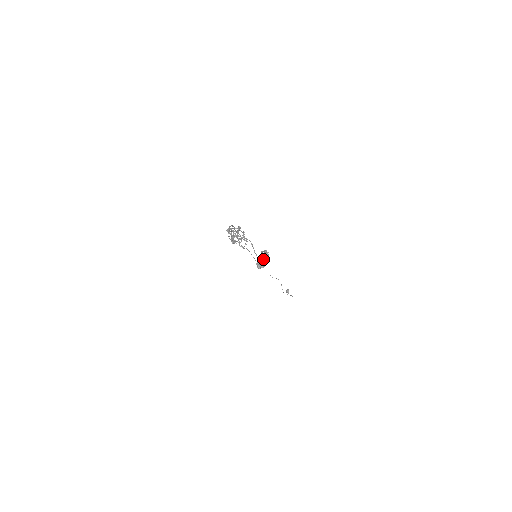
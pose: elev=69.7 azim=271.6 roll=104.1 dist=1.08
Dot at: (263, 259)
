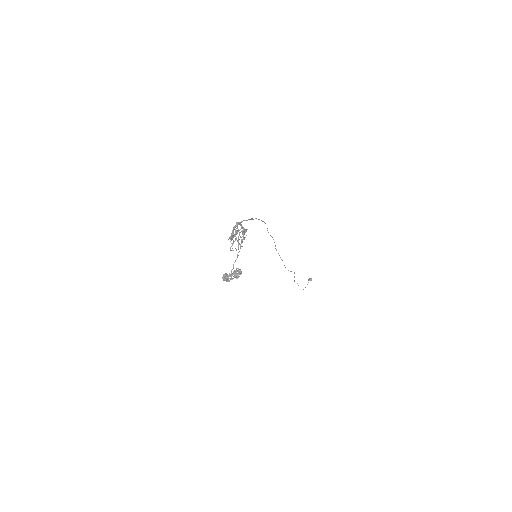
Dot at: occluded
